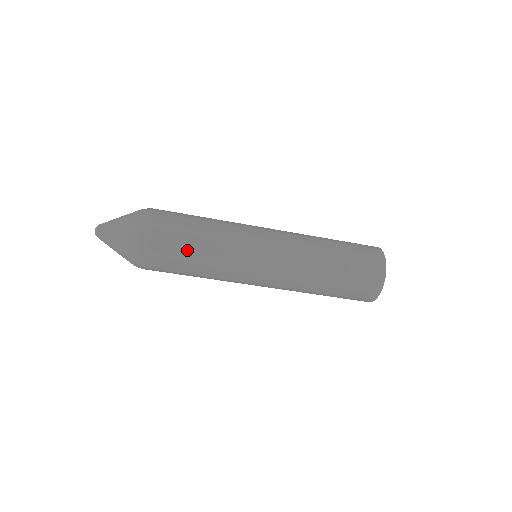
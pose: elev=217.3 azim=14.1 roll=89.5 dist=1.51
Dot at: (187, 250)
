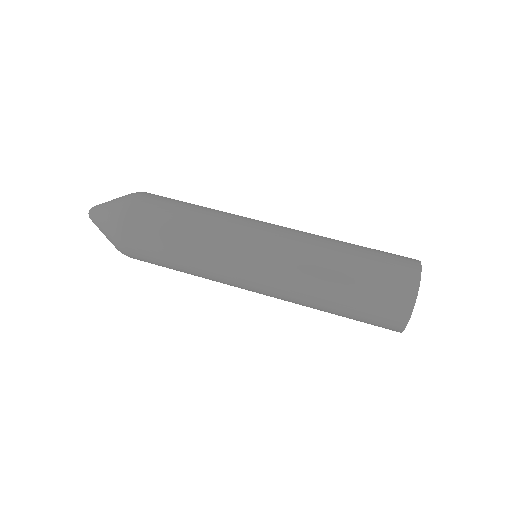
Dot at: (169, 226)
